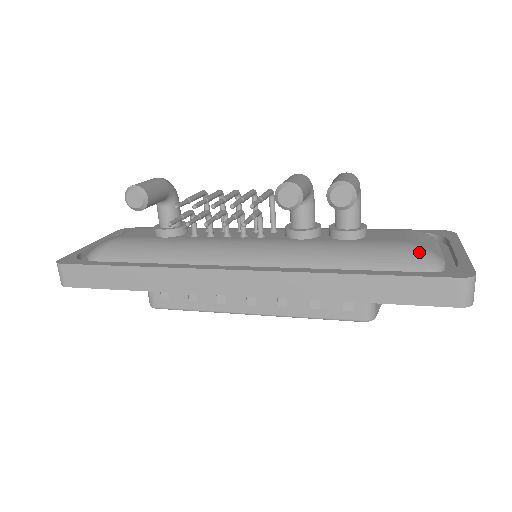
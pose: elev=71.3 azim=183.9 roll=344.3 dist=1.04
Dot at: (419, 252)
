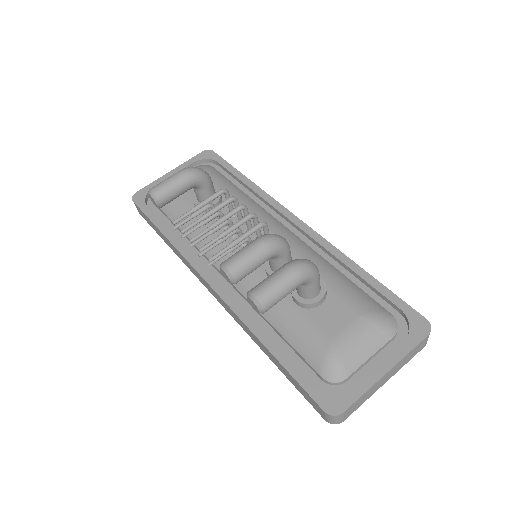
Dot at: (327, 360)
